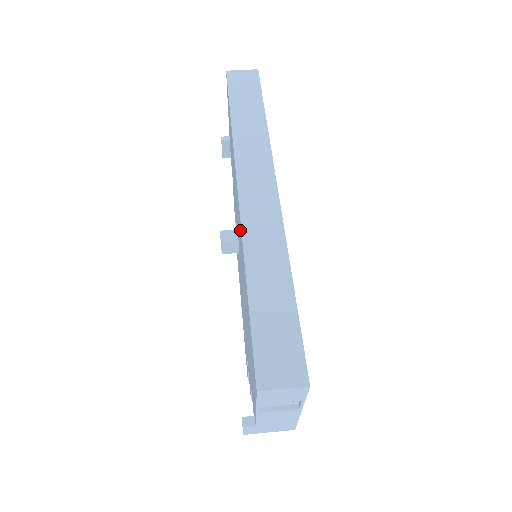
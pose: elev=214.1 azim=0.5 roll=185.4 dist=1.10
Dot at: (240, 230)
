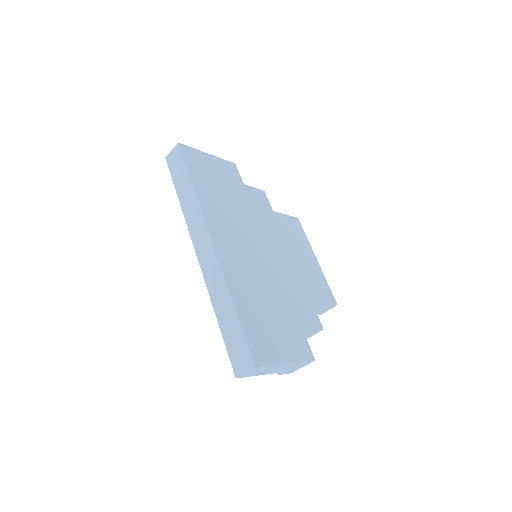
Dot at: occluded
